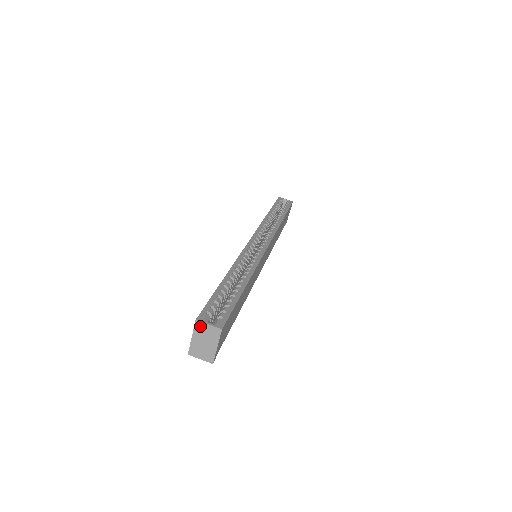
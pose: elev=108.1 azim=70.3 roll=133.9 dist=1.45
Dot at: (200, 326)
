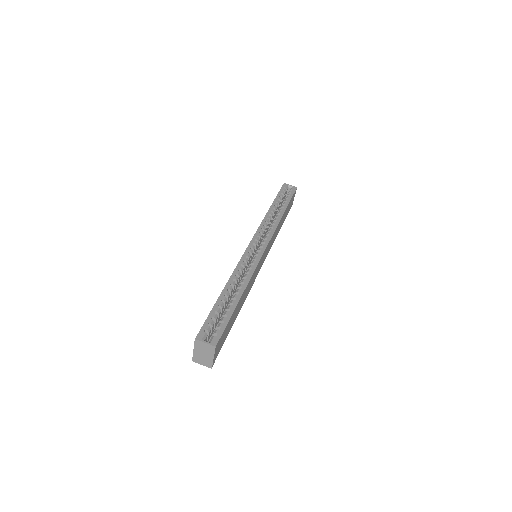
Dot at: (199, 343)
